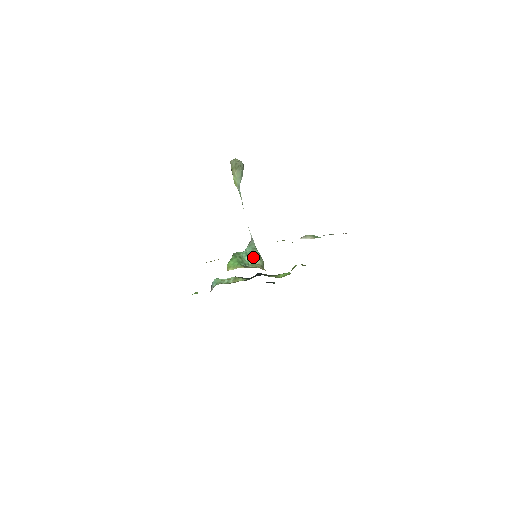
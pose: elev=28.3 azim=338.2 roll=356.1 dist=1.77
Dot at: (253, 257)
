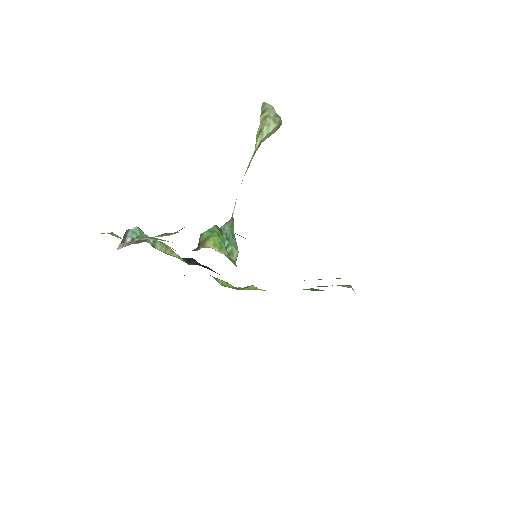
Dot at: (233, 247)
